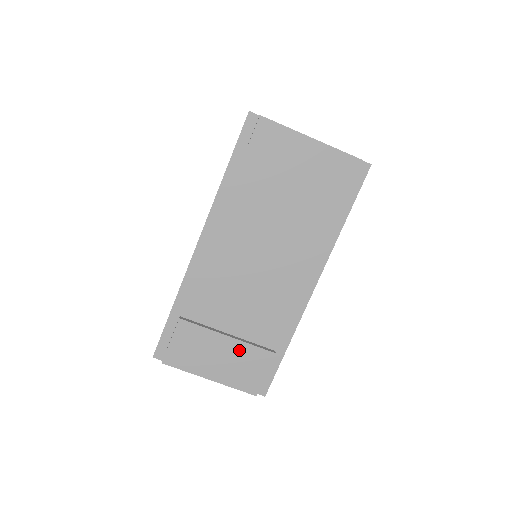
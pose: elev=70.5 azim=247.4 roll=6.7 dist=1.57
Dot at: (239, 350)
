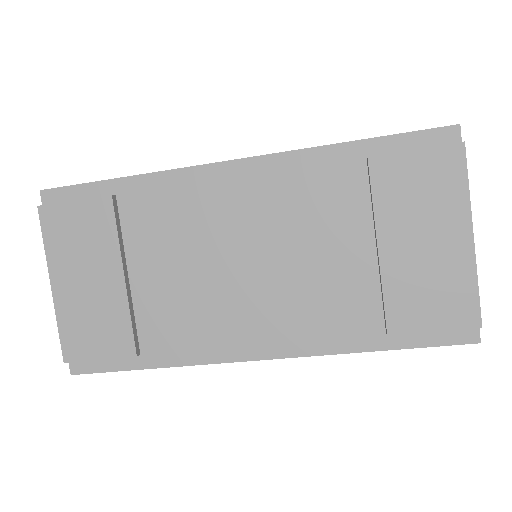
Dot at: (114, 303)
